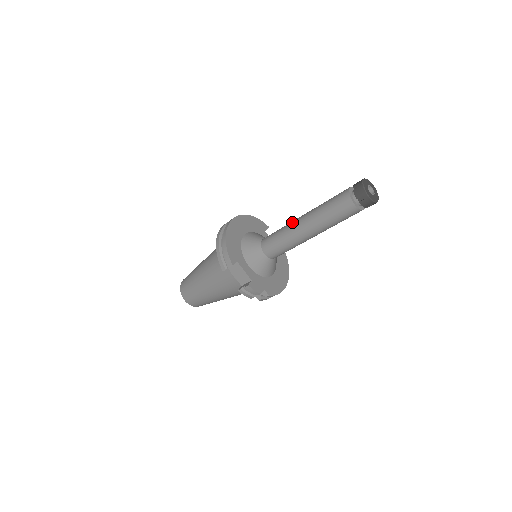
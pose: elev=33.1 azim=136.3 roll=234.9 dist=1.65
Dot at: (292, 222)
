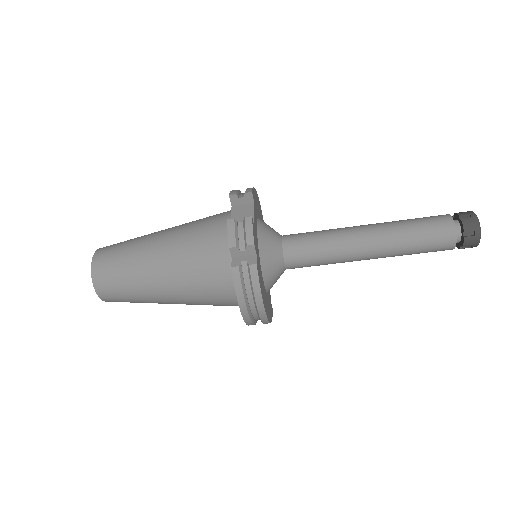
Dot at: occluded
